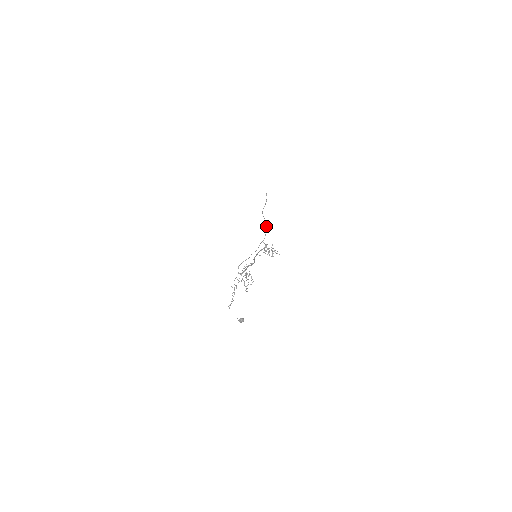
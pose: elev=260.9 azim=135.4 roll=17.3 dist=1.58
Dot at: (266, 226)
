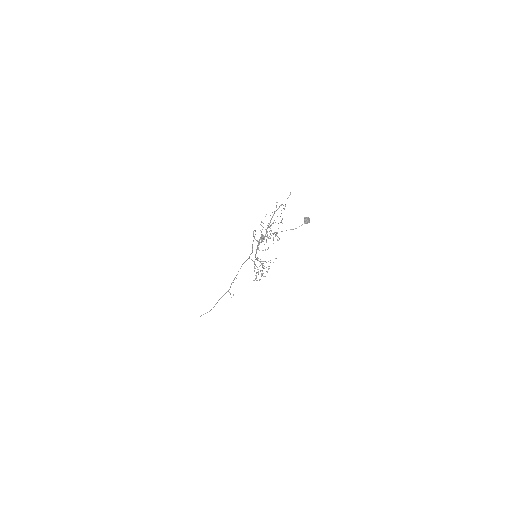
Dot at: occluded
